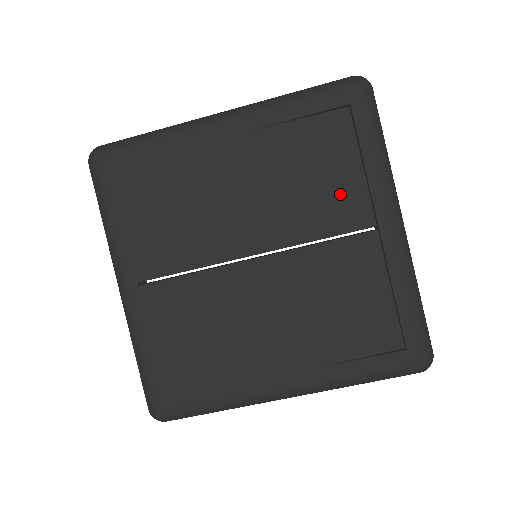
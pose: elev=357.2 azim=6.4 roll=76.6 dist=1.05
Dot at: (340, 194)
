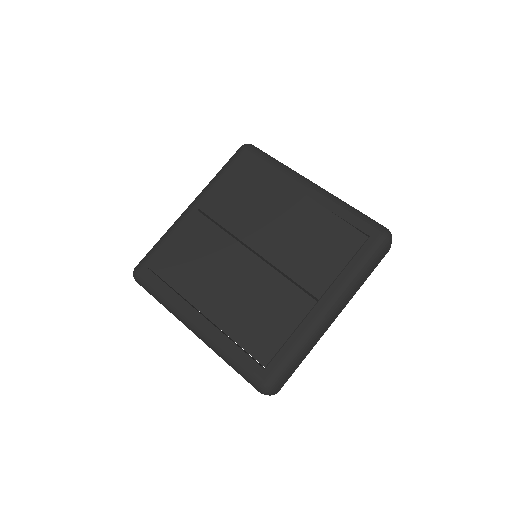
Dot at: (320, 268)
